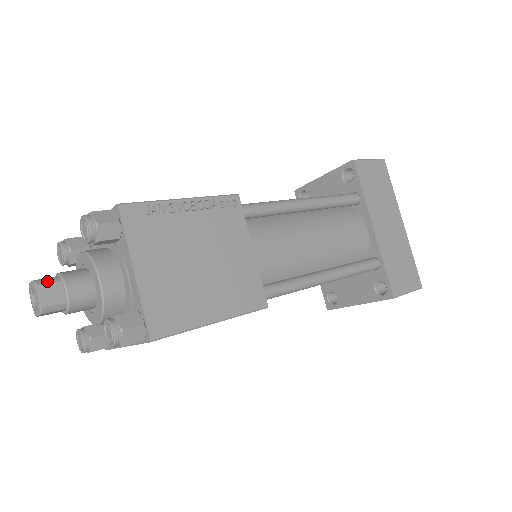
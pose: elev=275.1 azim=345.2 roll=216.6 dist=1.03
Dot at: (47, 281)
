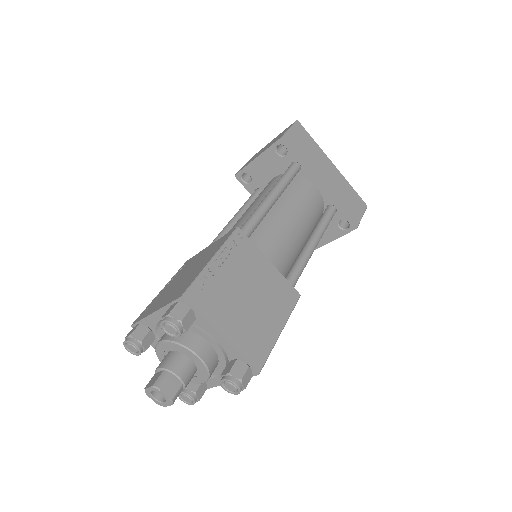
Dot at: (162, 380)
